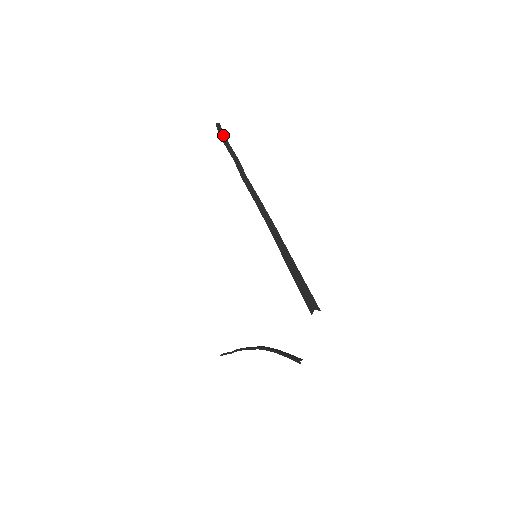
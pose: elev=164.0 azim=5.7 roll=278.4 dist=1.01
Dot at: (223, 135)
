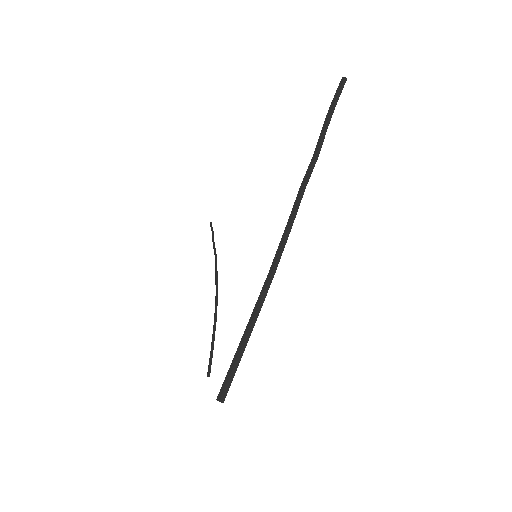
Dot at: (334, 104)
